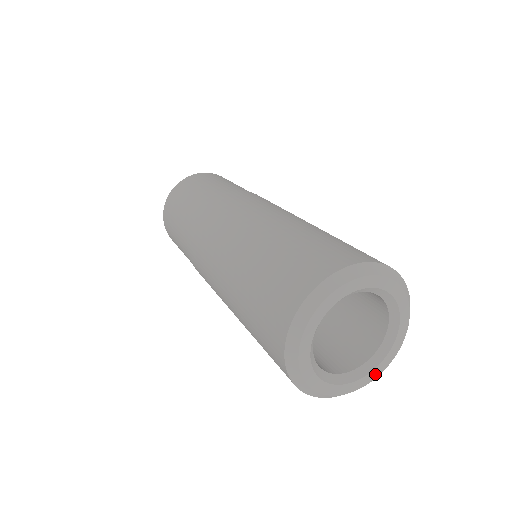
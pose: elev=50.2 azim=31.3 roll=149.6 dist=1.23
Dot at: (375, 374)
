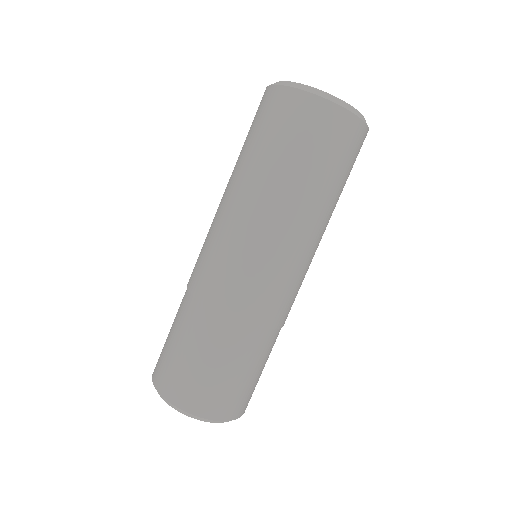
Dot at: occluded
